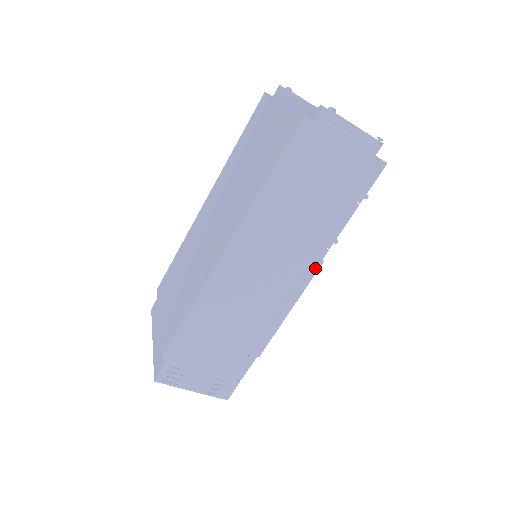
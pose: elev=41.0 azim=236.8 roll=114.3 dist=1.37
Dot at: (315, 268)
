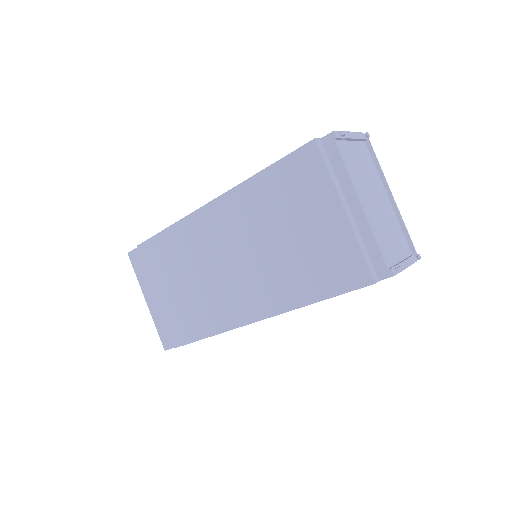
Dot at: occluded
